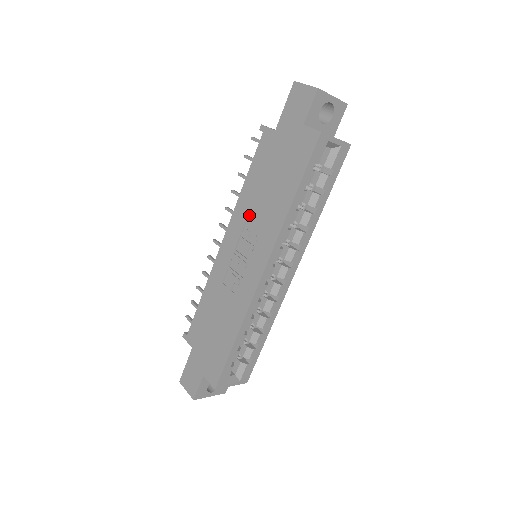
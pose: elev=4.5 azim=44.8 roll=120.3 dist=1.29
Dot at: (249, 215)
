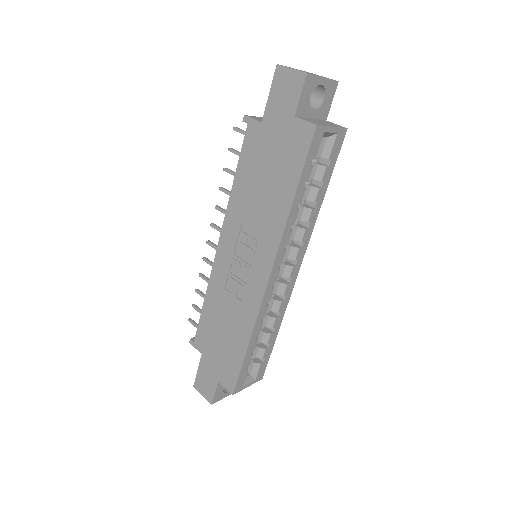
Dot at: (244, 217)
